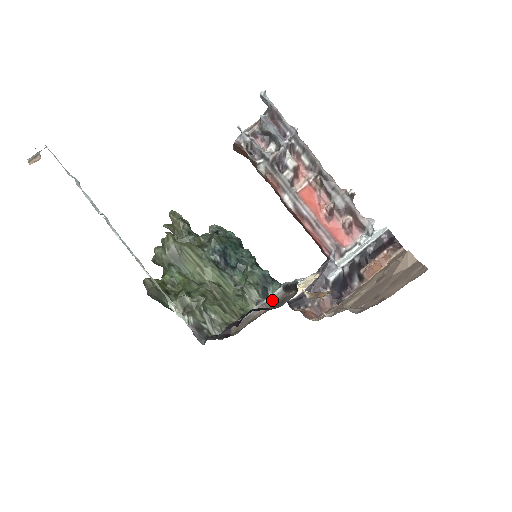
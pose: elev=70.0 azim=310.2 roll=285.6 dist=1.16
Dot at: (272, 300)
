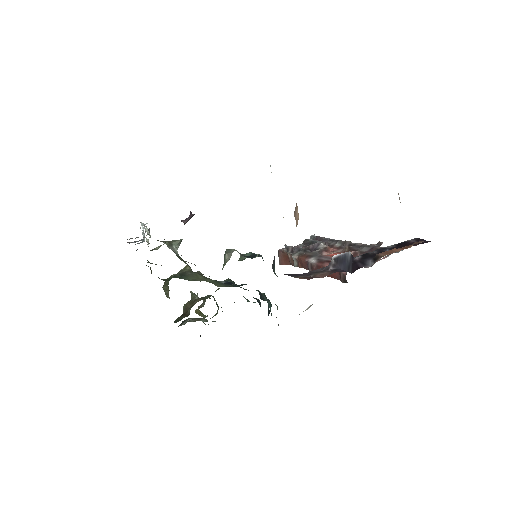
Dot at: occluded
